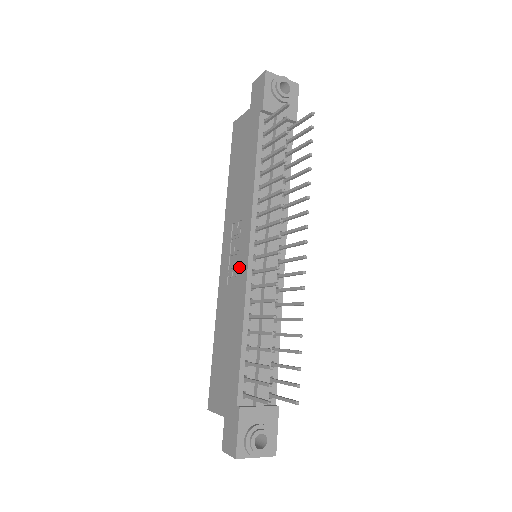
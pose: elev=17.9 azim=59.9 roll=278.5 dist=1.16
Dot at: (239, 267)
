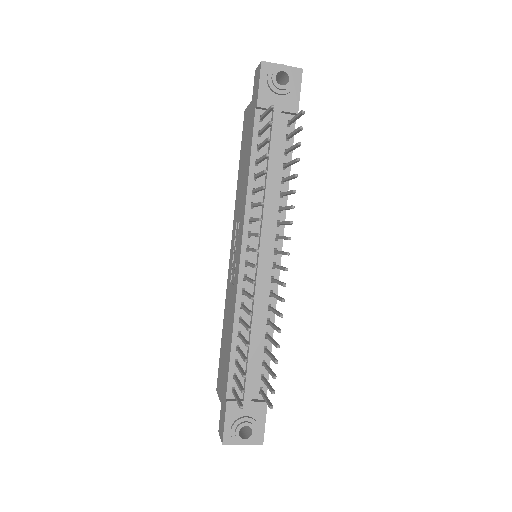
Dot at: (235, 269)
